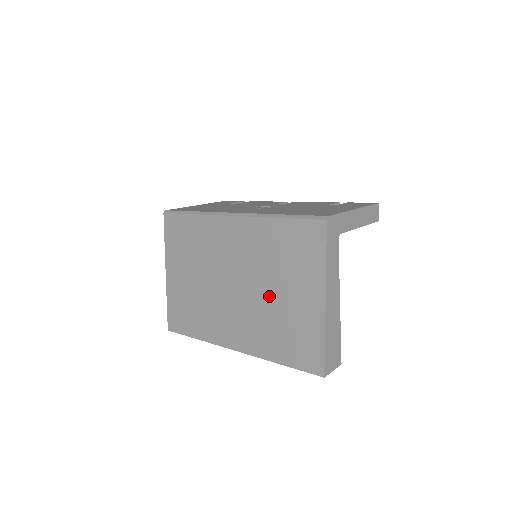
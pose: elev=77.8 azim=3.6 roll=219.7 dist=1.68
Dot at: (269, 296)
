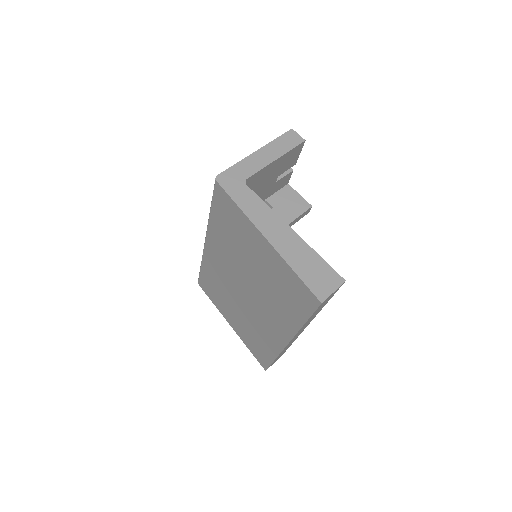
Dot at: (255, 275)
